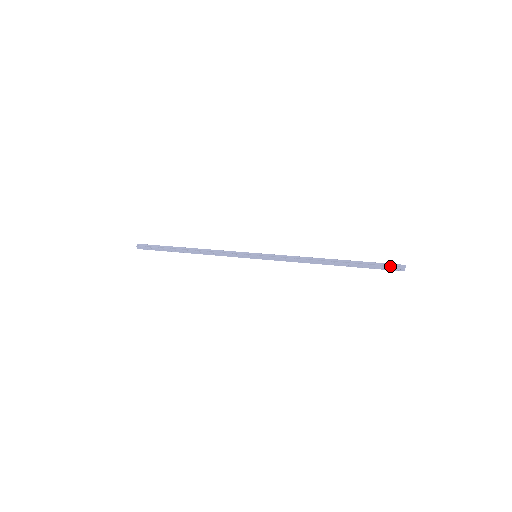
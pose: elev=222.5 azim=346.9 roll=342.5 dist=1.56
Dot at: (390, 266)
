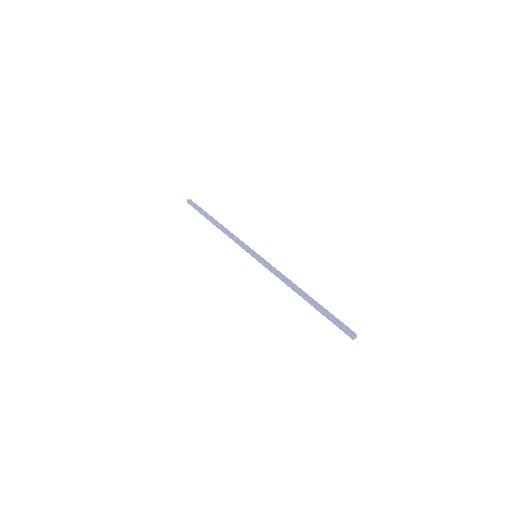
Dot at: (344, 326)
